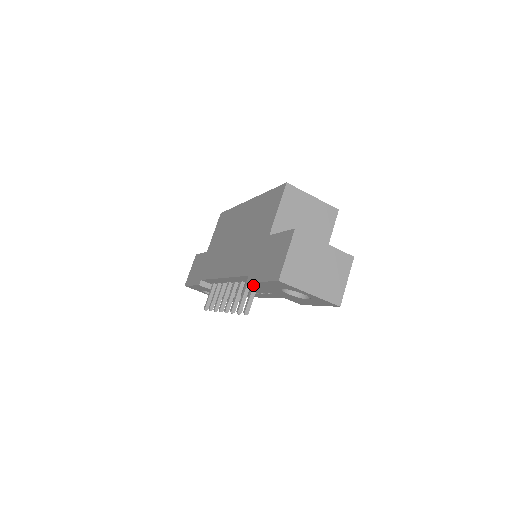
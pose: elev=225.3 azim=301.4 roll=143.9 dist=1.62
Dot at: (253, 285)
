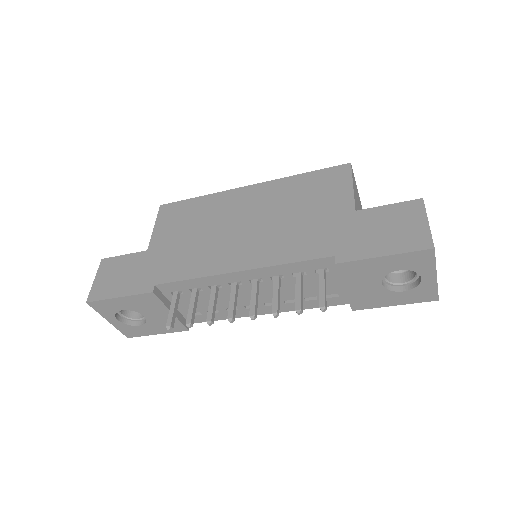
Dot at: (338, 269)
